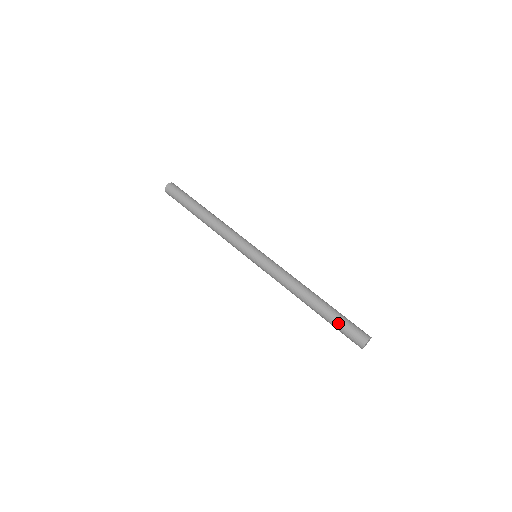
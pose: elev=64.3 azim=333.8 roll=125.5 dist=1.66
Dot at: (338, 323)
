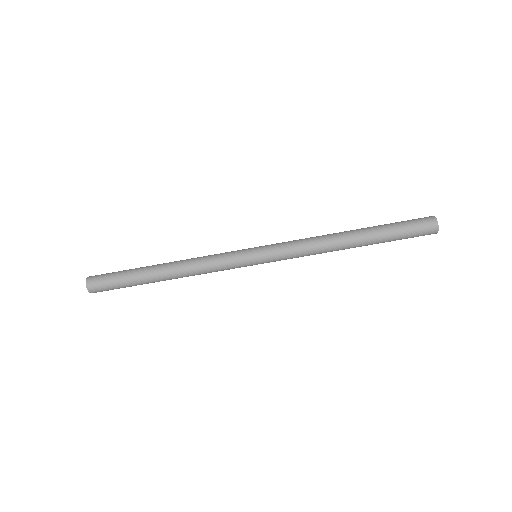
Dot at: (398, 238)
